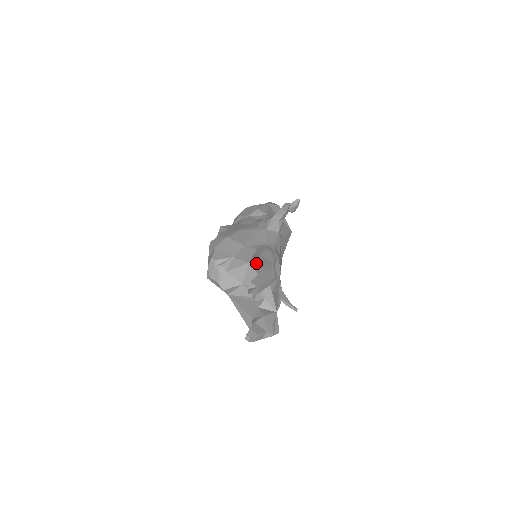
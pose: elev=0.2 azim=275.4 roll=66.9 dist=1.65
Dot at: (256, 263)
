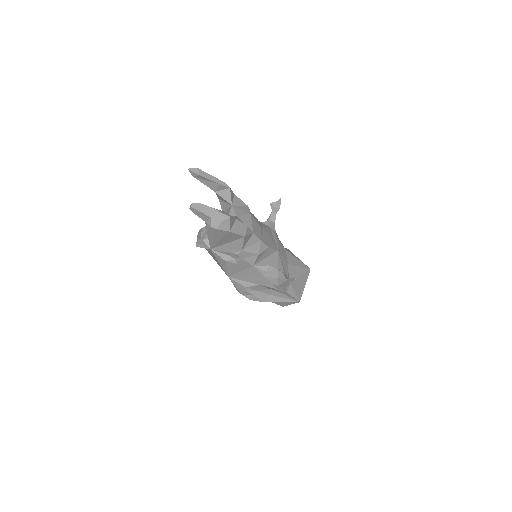
Dot at: occluded
